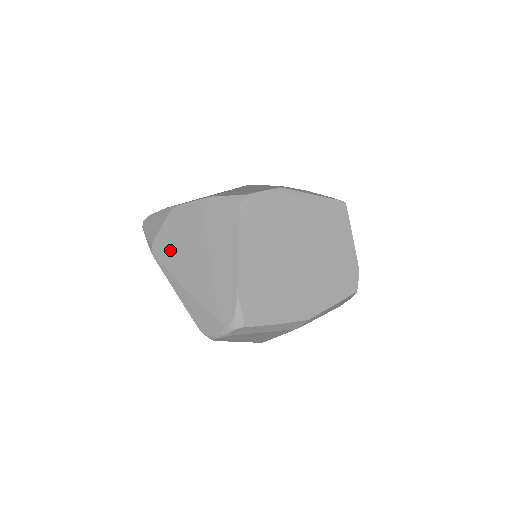
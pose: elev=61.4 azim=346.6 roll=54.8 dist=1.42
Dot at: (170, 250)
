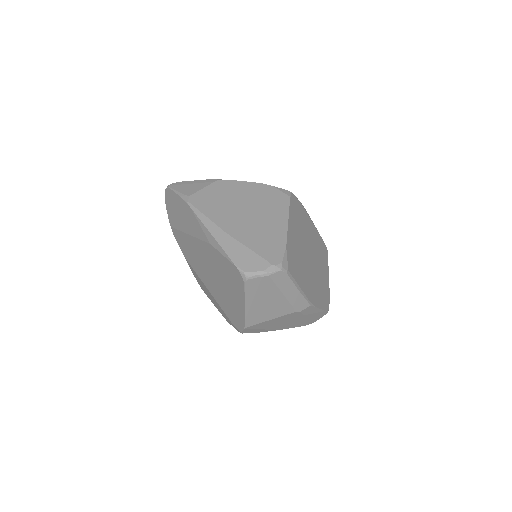
Dot at: (212, 204)
